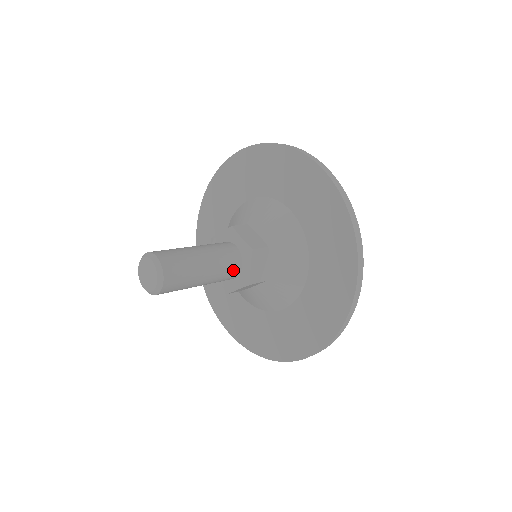
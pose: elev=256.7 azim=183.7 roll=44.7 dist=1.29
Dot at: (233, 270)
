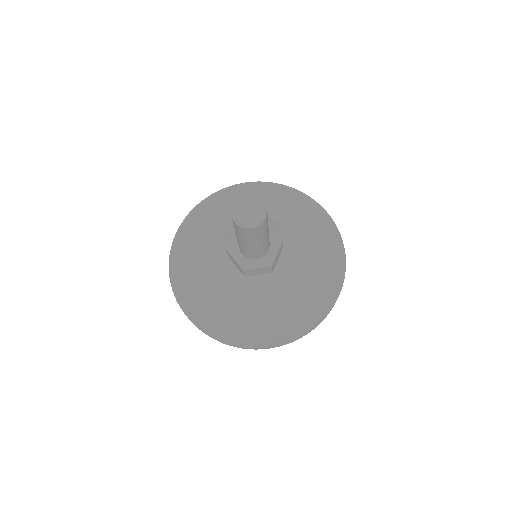
Dot at: (266, 249)
